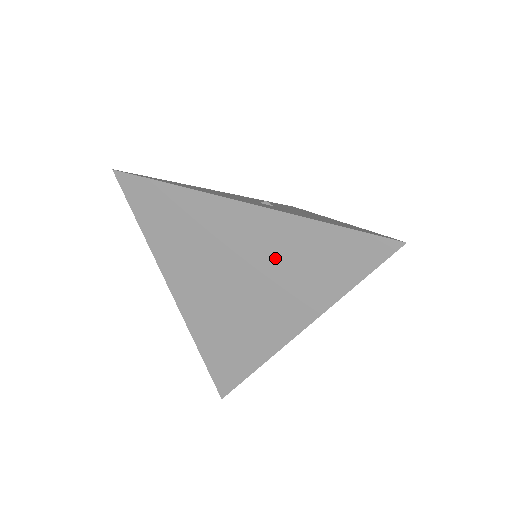
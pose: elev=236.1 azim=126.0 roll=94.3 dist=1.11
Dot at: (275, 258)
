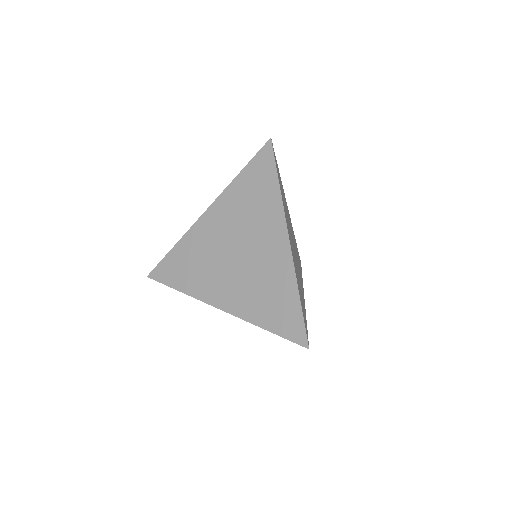
Dot at: (238, 219)
